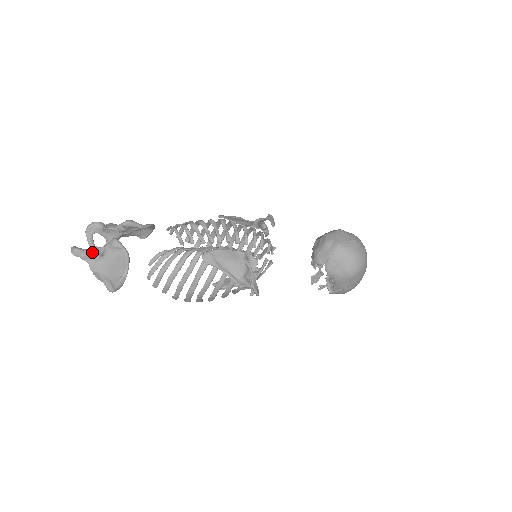
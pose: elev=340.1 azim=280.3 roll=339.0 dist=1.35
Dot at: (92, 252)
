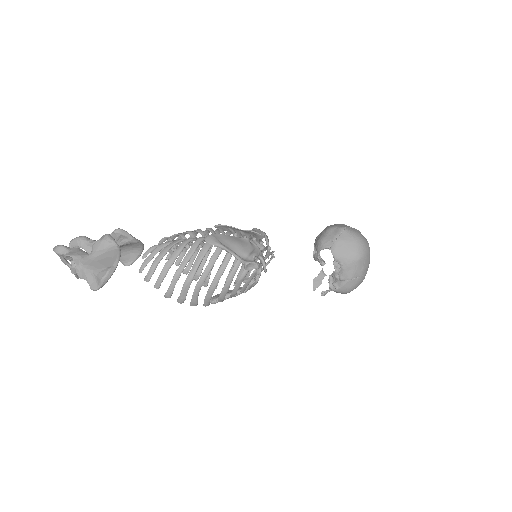
Dot at: (78, 249)
